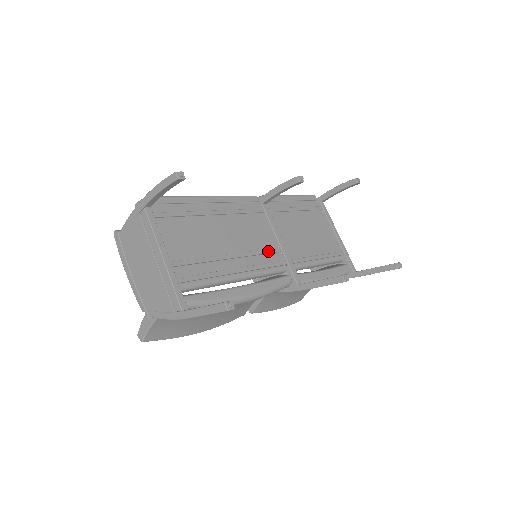
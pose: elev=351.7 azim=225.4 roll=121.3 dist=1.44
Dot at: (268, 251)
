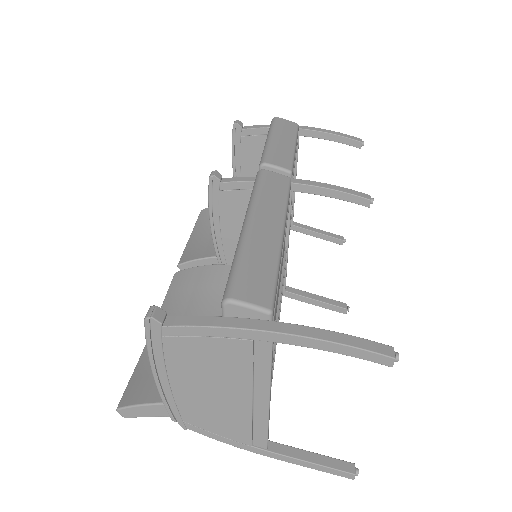
Dot at: occluded
